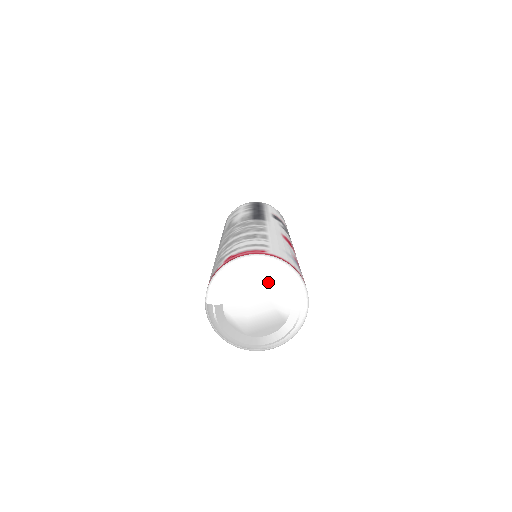
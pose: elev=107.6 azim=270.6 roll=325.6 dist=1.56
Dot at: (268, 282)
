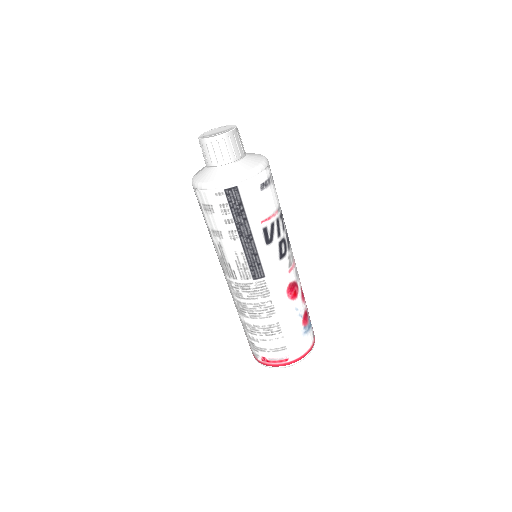
Dot at: occluded
